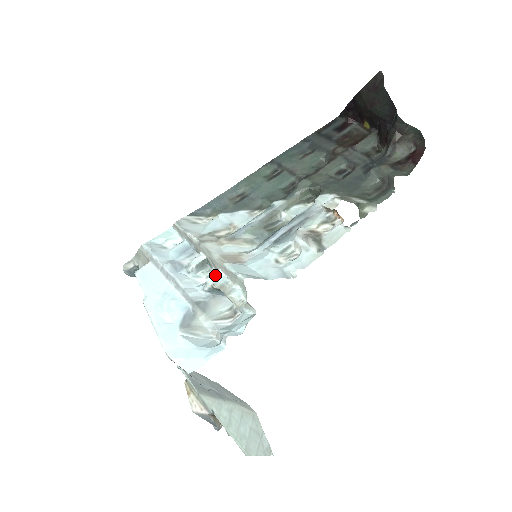
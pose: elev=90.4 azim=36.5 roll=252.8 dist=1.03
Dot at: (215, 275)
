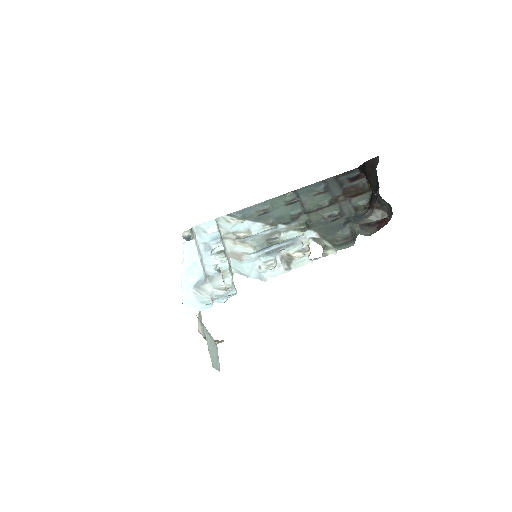
Dot at: (223, 262)
